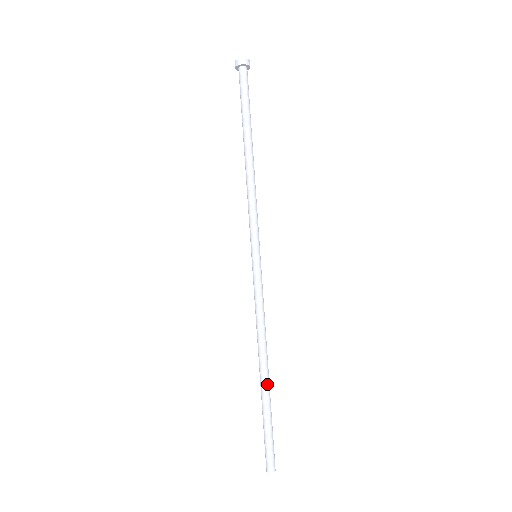
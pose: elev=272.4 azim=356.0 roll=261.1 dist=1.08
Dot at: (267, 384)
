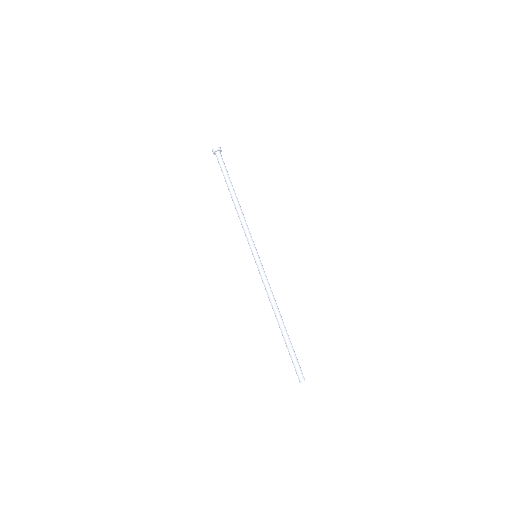
Dot at: occluded
